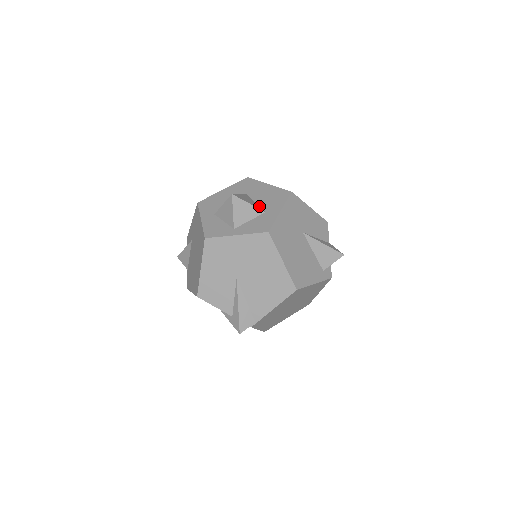
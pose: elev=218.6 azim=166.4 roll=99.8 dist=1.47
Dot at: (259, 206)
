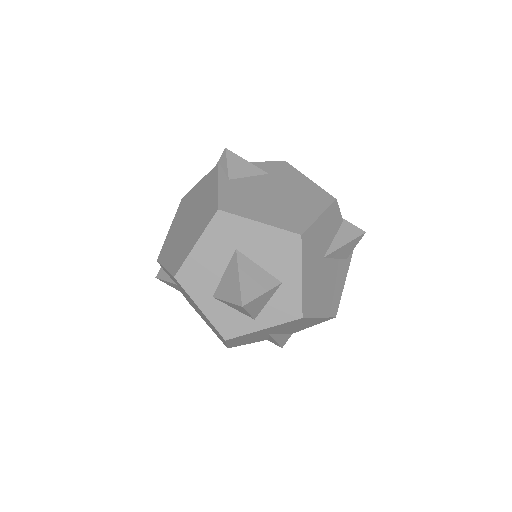
Dot at: (268, 273)
